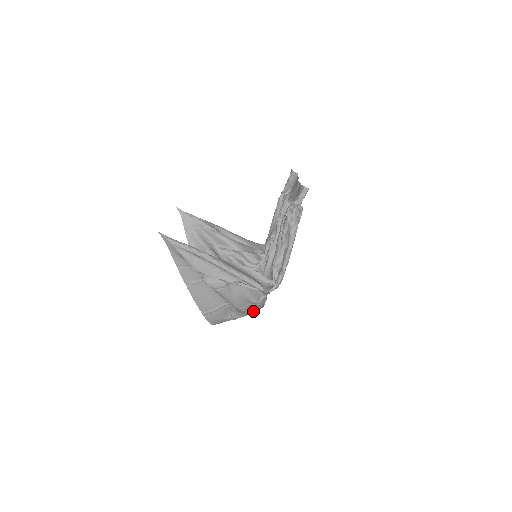
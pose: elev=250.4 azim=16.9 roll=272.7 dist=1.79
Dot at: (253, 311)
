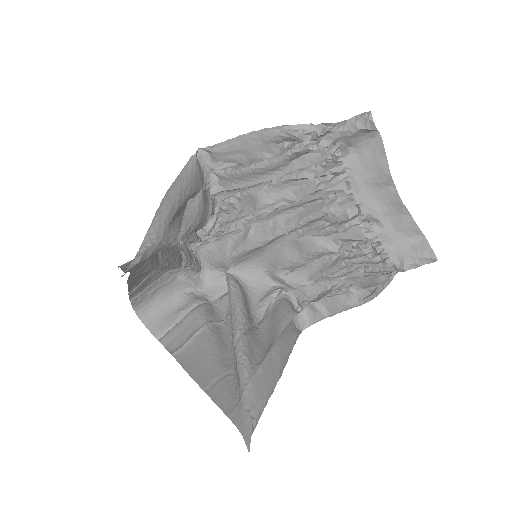
Dot at: (210, 282)
